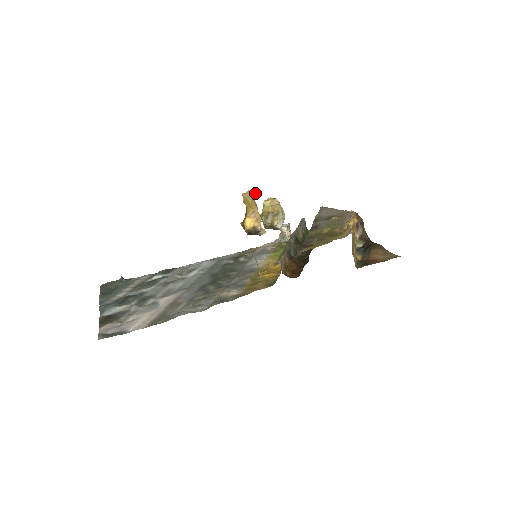
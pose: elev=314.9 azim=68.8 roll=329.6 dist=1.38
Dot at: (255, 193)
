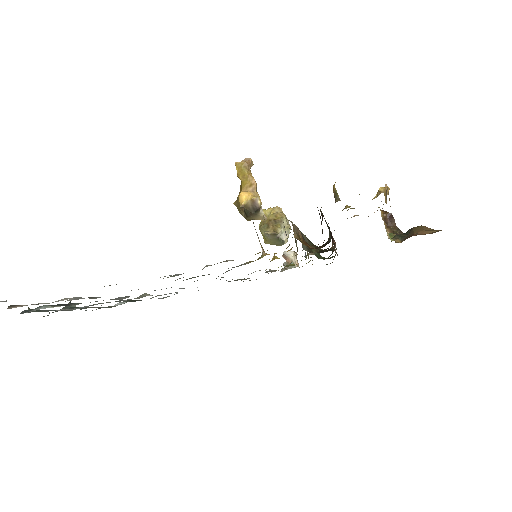
Dot at: (252, 163)
